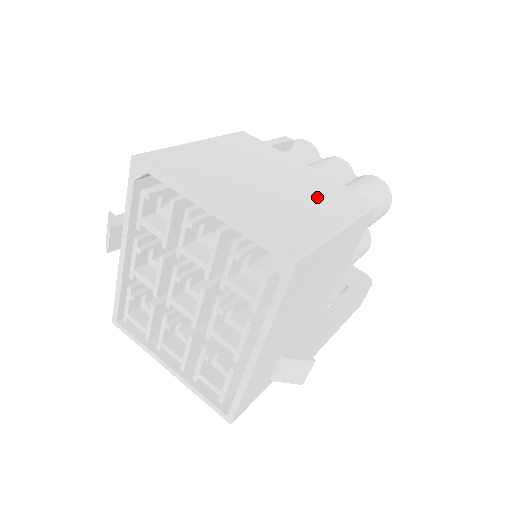
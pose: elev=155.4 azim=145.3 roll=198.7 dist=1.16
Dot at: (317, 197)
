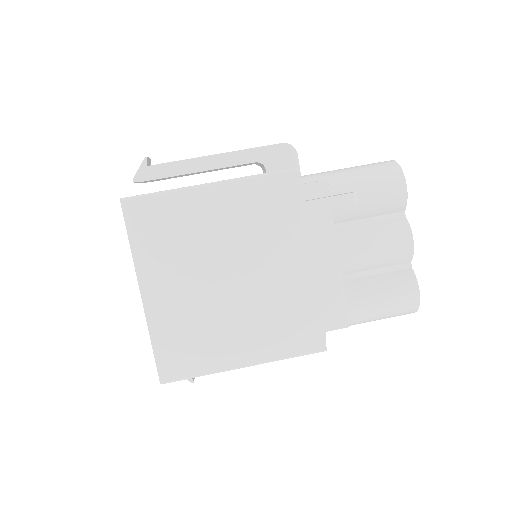
Dot at: (263, 320)
